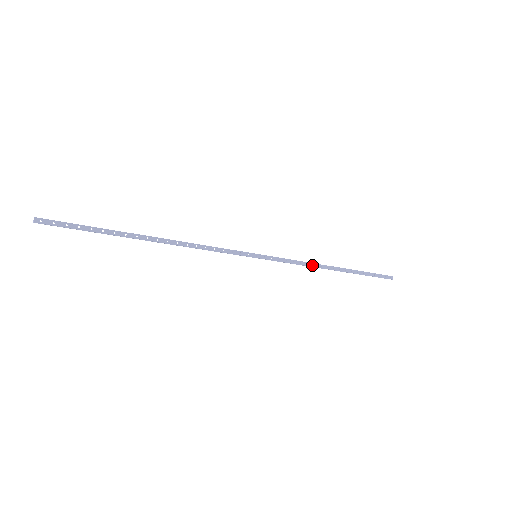
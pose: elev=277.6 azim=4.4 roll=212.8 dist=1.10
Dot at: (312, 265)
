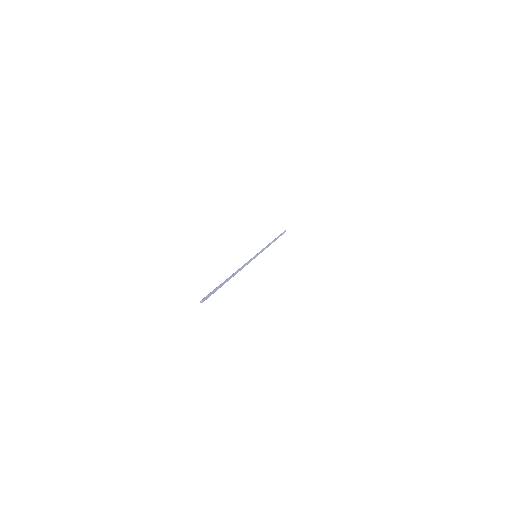
Dot at: occluded
